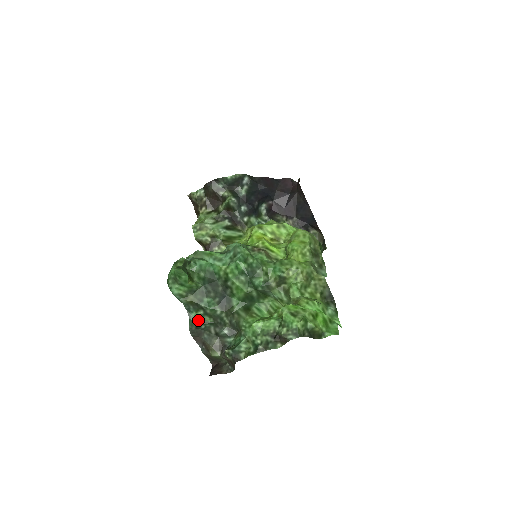
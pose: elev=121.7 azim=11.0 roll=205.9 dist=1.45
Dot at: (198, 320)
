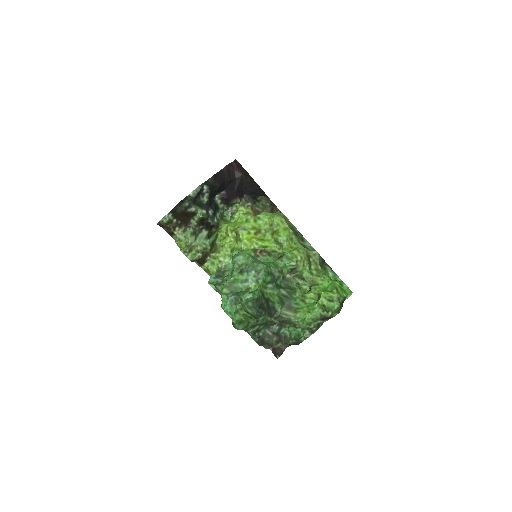
Dot at: (255, 332)
